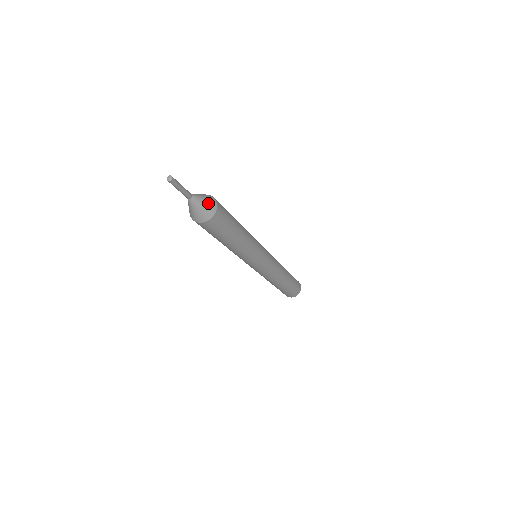
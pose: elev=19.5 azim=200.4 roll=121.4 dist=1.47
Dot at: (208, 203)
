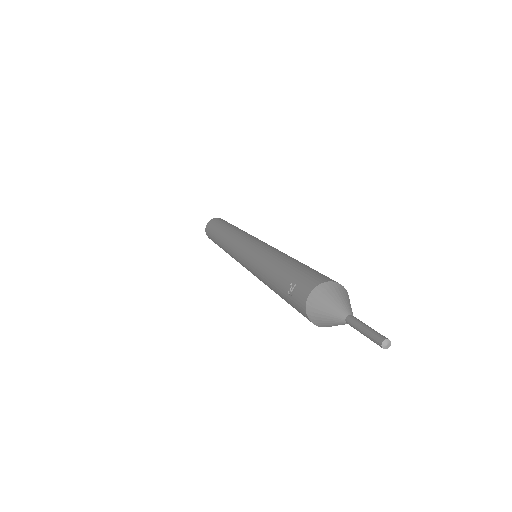
Dot at: occluded
